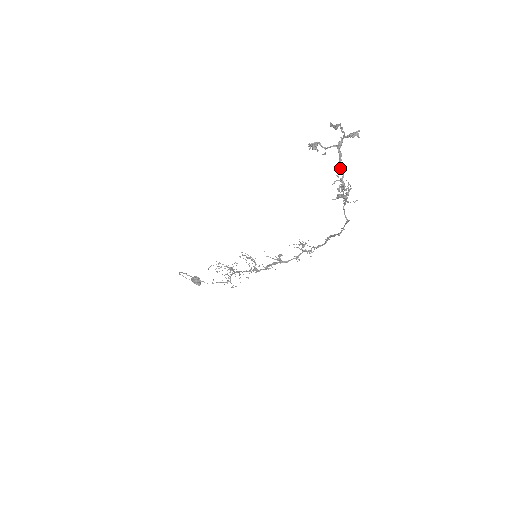
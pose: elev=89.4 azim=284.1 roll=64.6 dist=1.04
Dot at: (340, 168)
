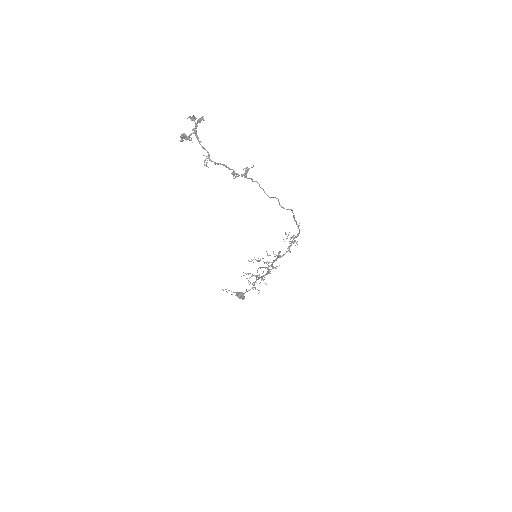
Dot at: occluded
